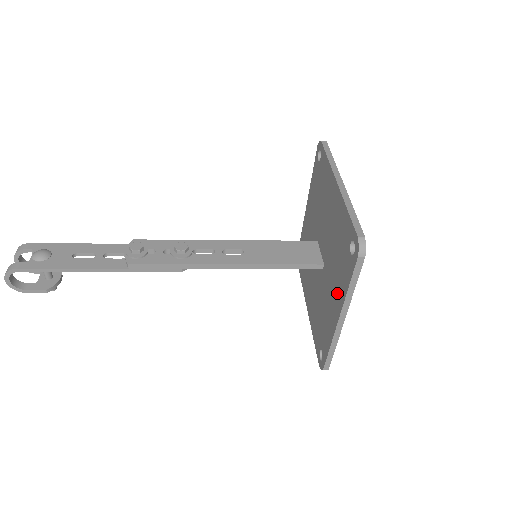
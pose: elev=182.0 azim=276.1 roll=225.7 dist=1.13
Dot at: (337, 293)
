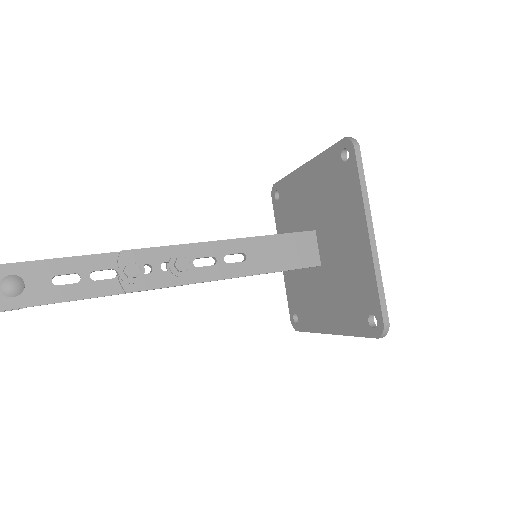
Dot at: (336, 316)
